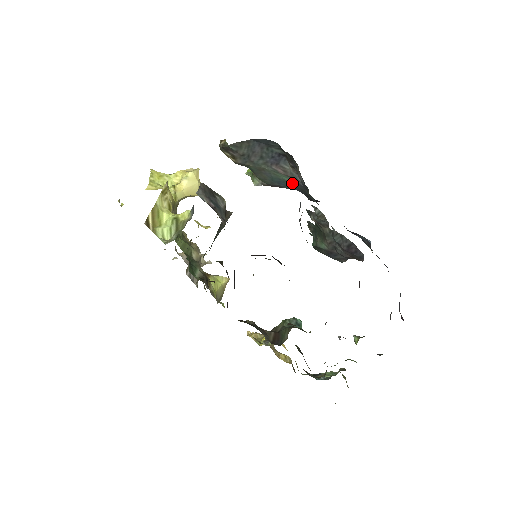
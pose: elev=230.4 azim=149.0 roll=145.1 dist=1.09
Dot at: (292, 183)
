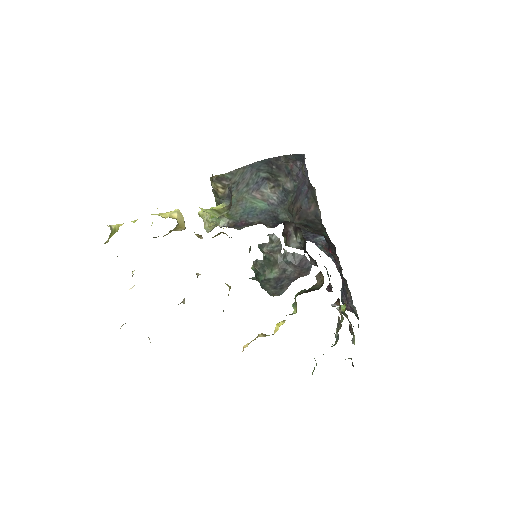
Dot at: (264, 207)
